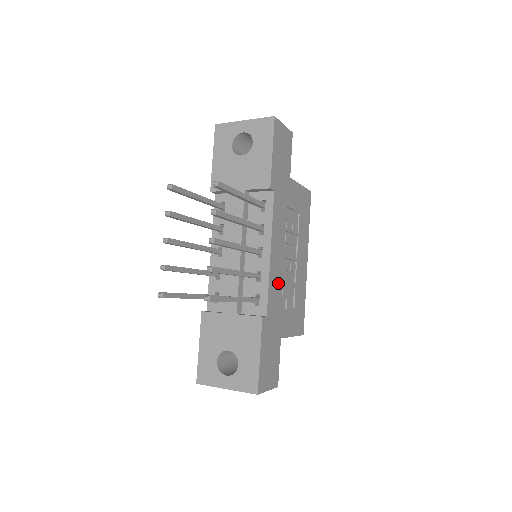
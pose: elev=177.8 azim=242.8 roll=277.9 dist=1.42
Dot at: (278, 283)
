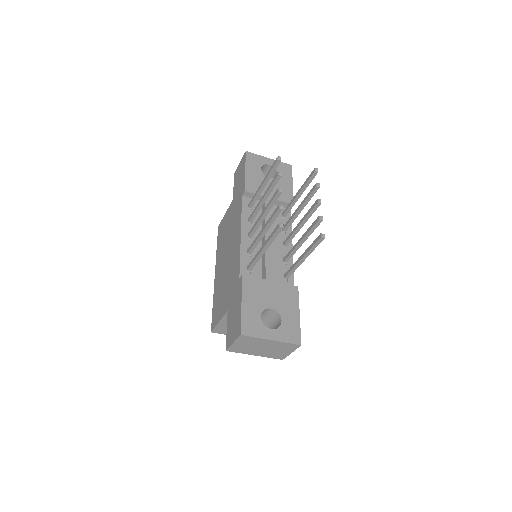
Dot at: occluded
